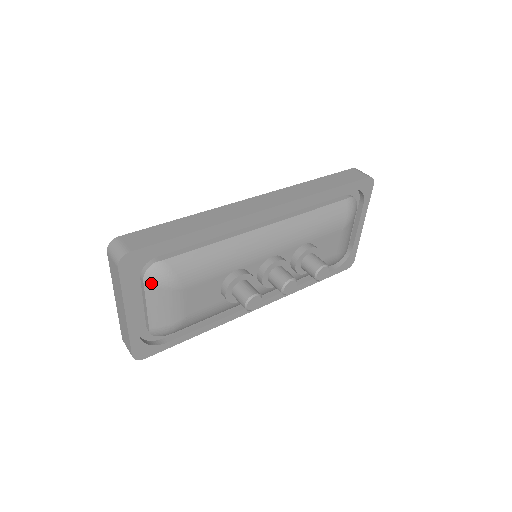
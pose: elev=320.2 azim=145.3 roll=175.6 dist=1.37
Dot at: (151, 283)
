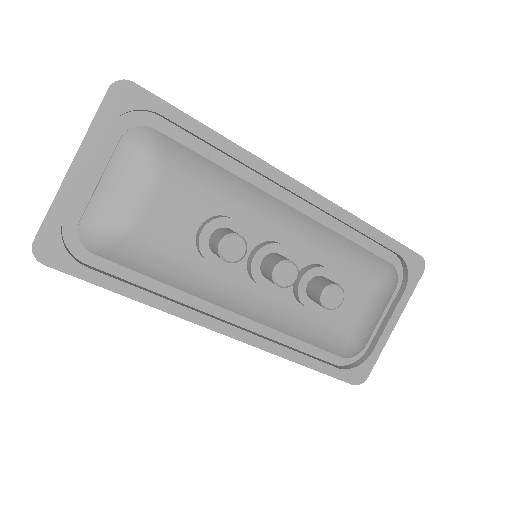
Dot at: (128, 143)
